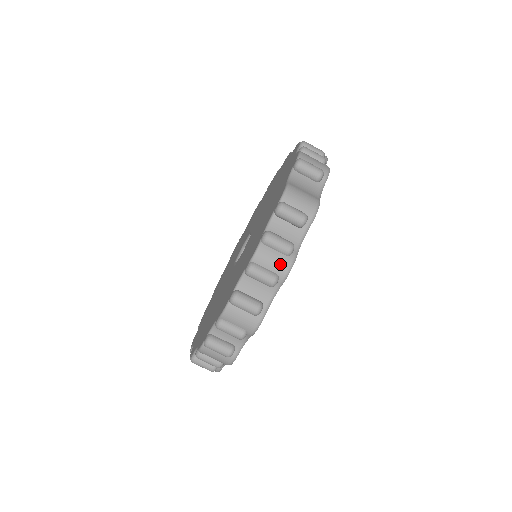
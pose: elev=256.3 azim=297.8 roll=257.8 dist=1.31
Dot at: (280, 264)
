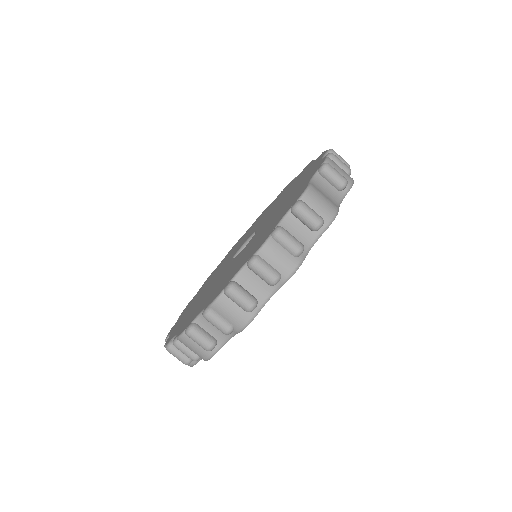
Dot at: (286, 263)
